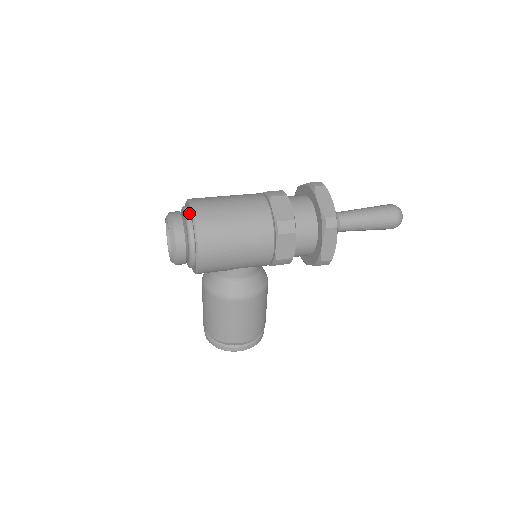
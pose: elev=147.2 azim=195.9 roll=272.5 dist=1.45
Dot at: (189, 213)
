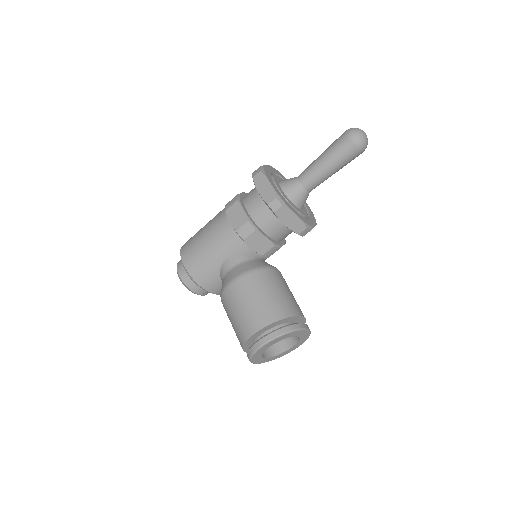
Dot at: occluded
